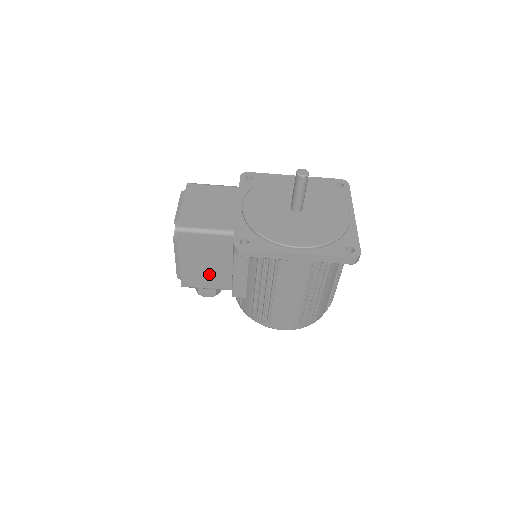
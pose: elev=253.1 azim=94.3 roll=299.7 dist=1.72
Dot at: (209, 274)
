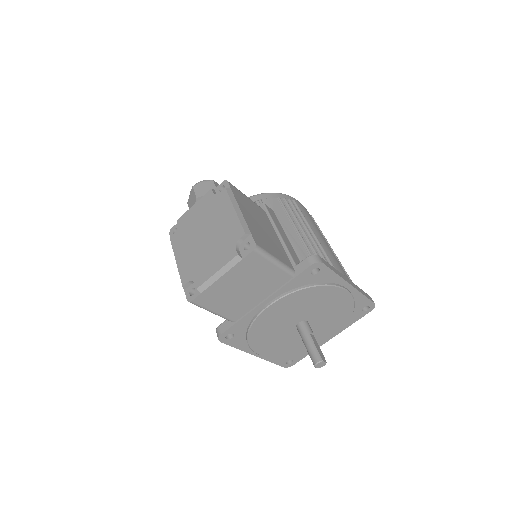
Dot at: occluded
